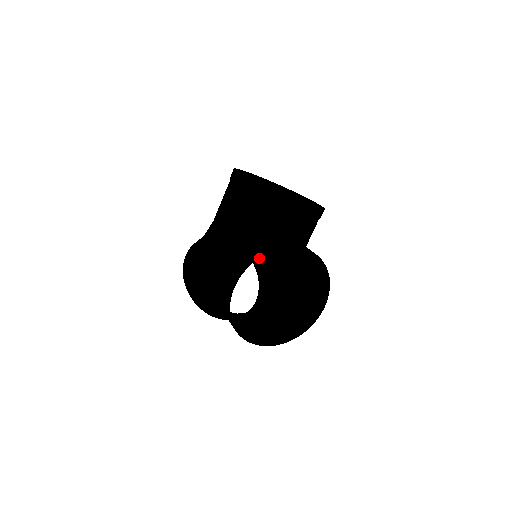
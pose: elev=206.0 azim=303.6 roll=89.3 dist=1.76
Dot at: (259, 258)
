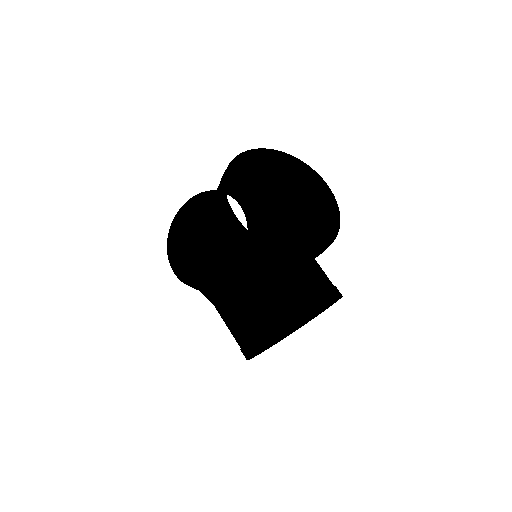
Dot at: (247, 206)
